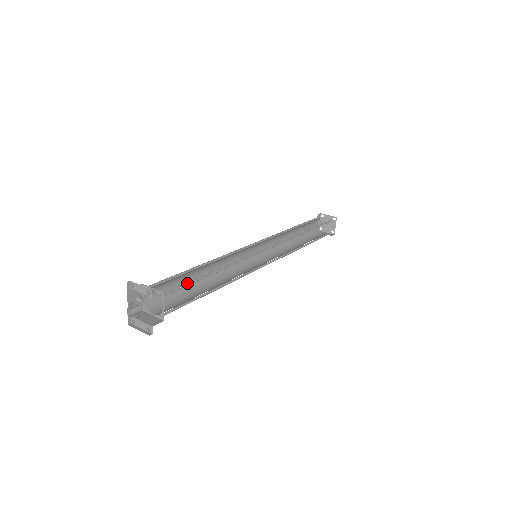
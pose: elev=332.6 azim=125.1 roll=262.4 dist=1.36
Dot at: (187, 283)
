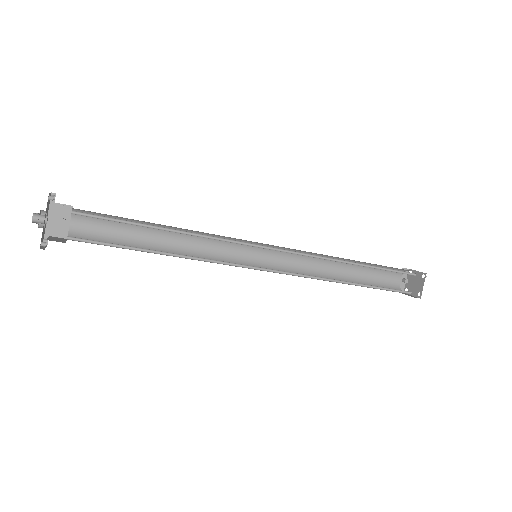
Dot at: (118, 220)
